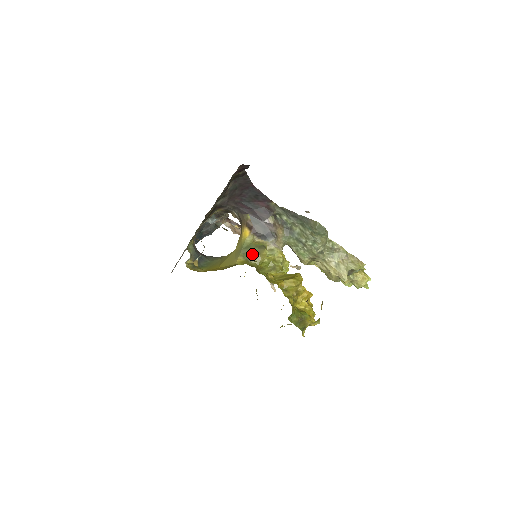
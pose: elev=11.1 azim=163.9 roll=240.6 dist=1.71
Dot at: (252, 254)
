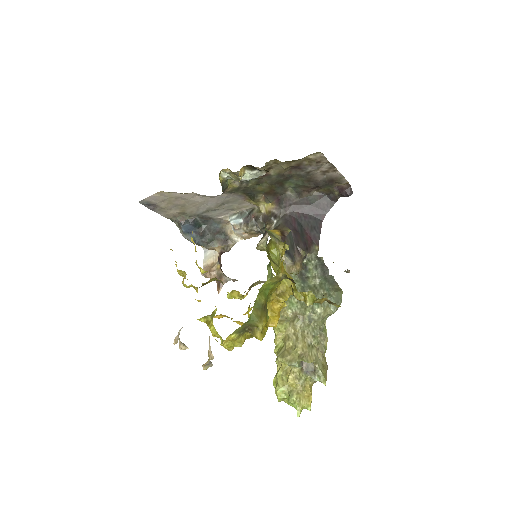
Dot at: occluded
